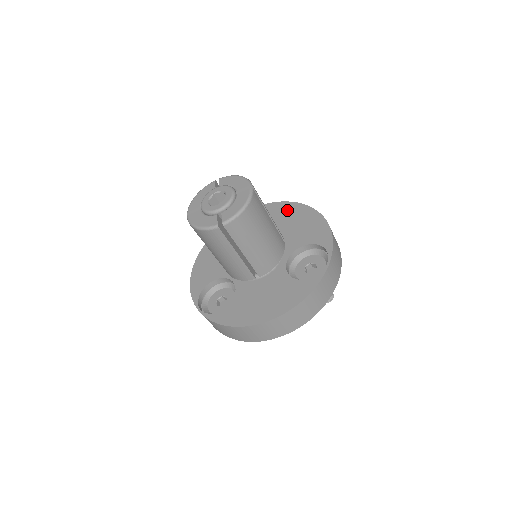
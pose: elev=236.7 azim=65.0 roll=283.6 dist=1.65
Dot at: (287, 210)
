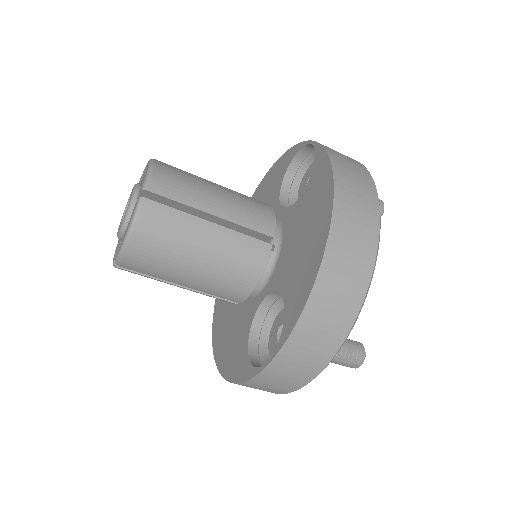
Dot at: occluded
